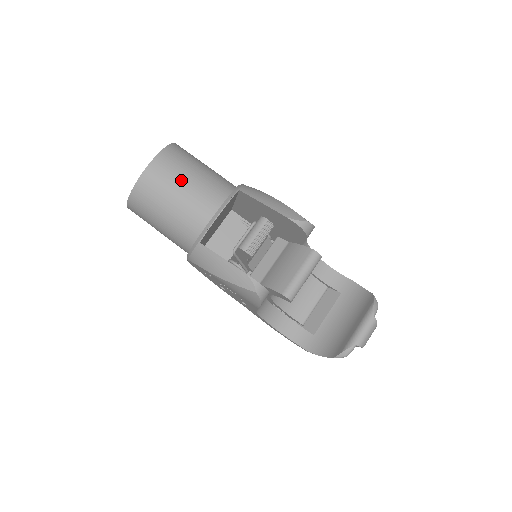
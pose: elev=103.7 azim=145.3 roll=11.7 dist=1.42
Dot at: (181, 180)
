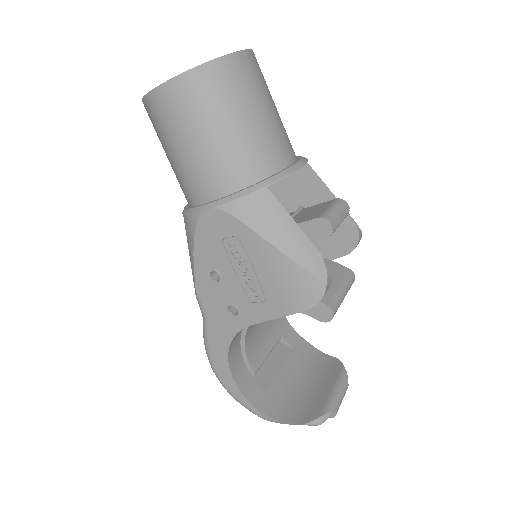
Dot at: (268, 99)
